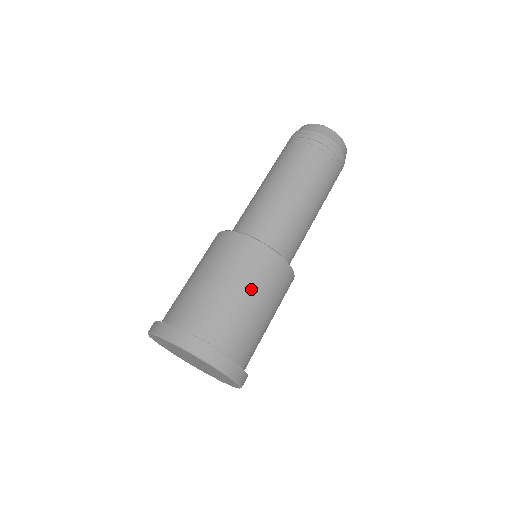
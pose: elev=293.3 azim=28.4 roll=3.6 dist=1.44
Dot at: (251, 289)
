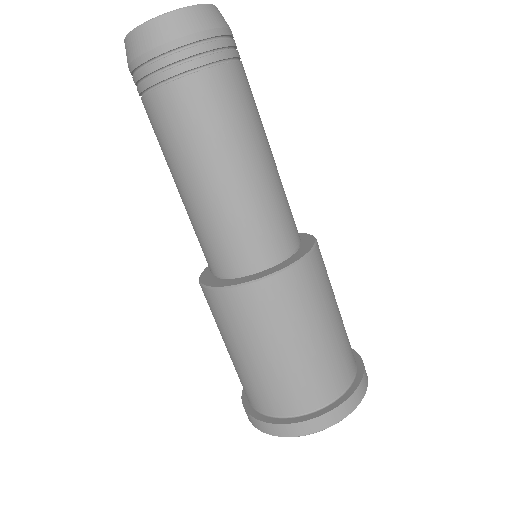
Dot at: (291, 335)
